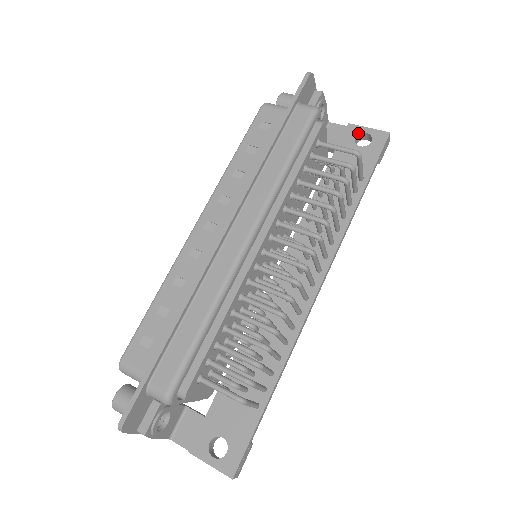
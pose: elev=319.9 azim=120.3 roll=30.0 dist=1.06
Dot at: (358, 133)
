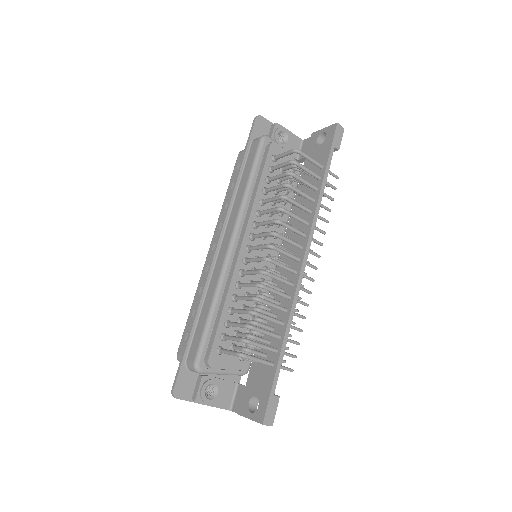
Dot at: (318, 136)
